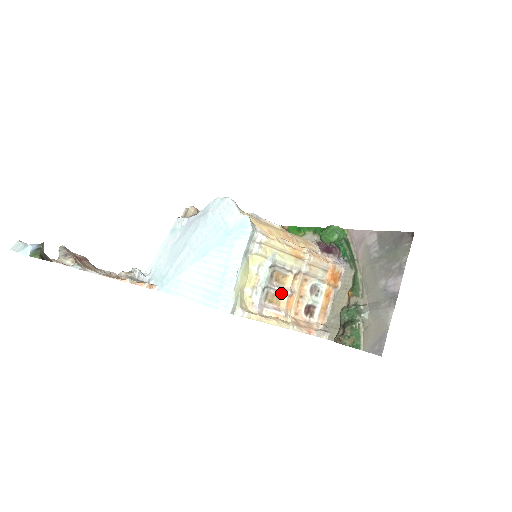
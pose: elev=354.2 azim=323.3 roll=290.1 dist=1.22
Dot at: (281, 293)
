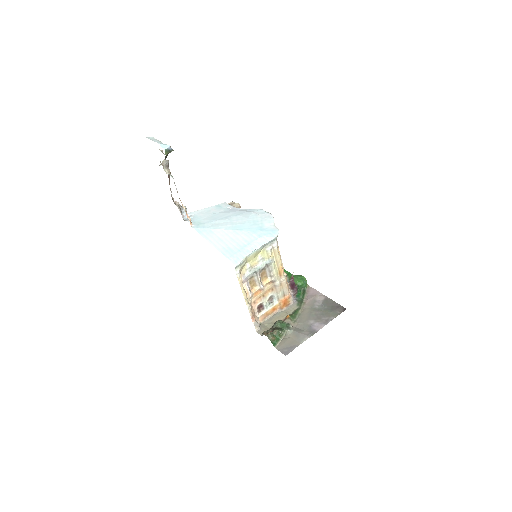
Dot at: (258, 283)
